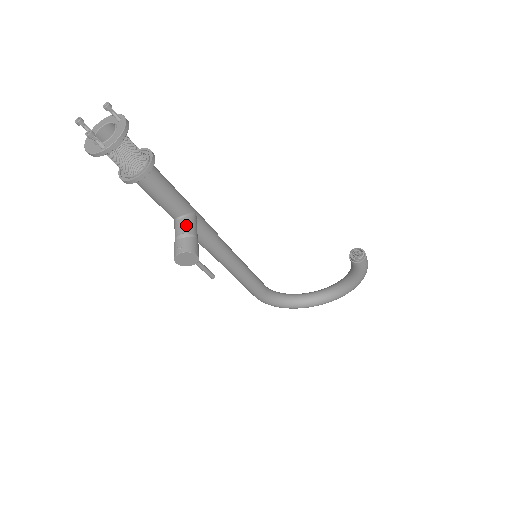
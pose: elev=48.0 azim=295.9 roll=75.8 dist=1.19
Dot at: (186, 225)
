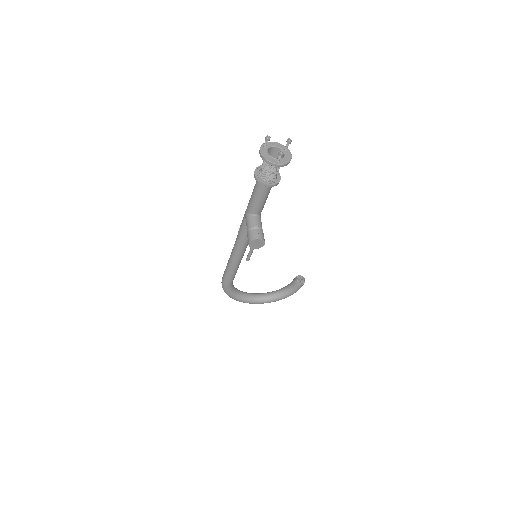
Dot at: (260, 222)
